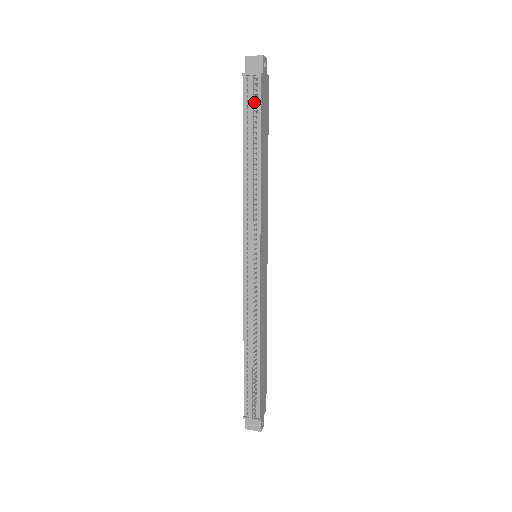
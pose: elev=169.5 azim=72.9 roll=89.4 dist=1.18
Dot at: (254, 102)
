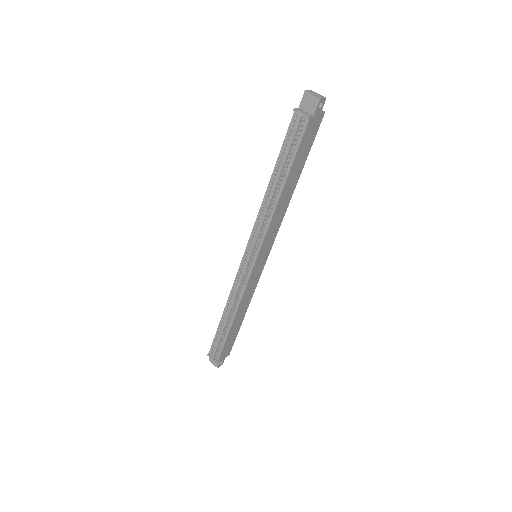
Dot at: (295, 139)
